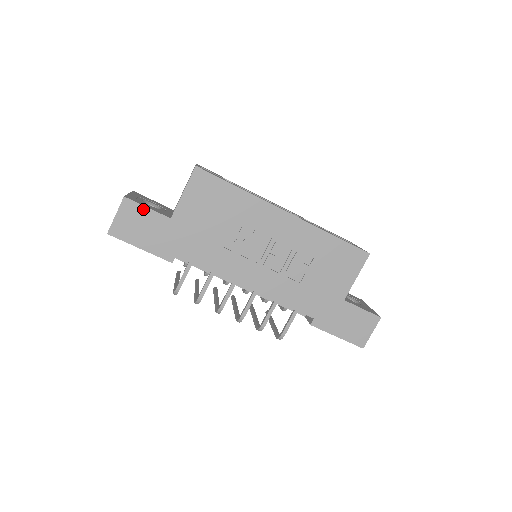
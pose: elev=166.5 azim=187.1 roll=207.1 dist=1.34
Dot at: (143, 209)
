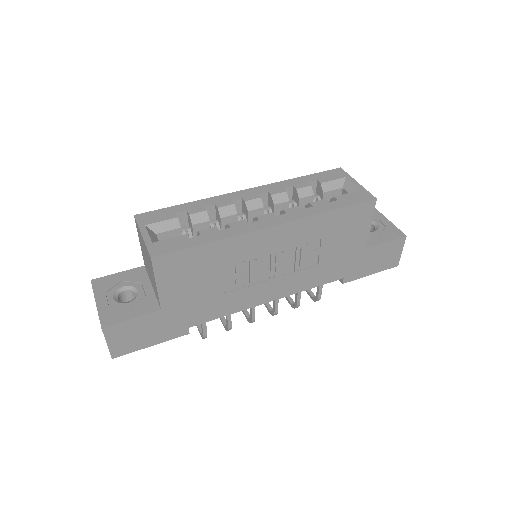
Dot at: (128, 323)
